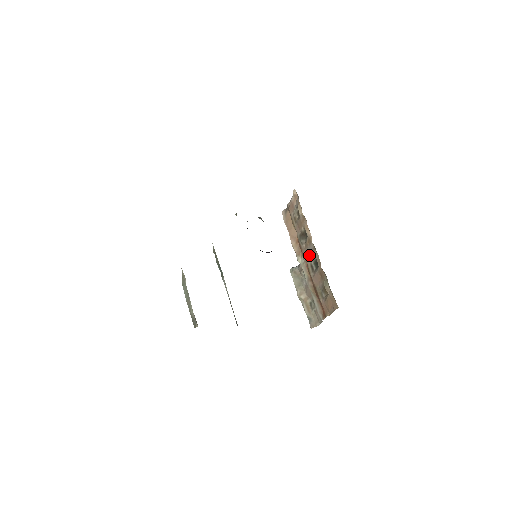
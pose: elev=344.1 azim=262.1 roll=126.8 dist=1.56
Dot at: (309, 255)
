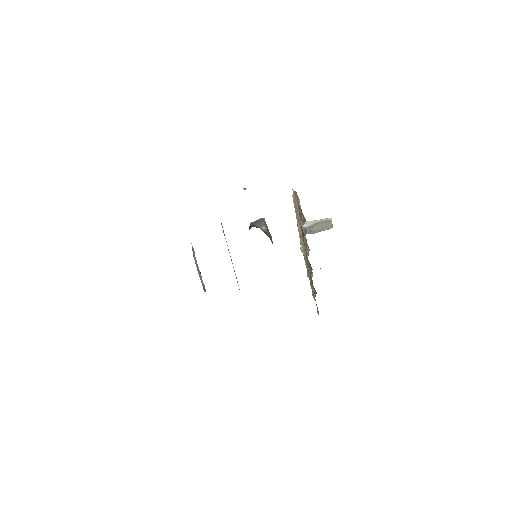
Dot at: occluded
